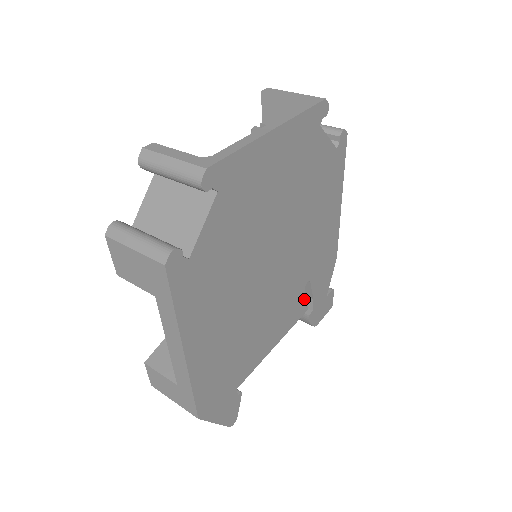
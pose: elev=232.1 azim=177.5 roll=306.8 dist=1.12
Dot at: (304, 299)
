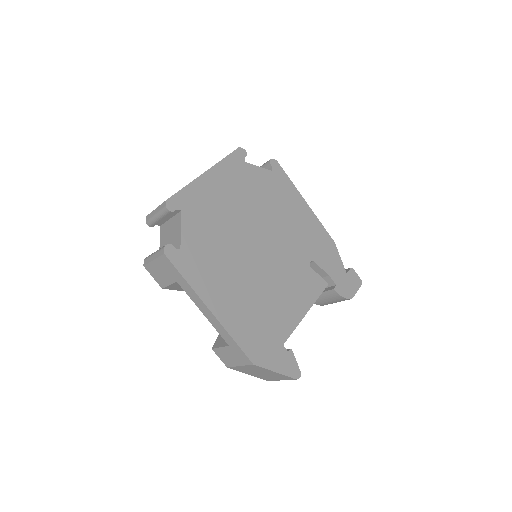
Dot at: (317, 275)
